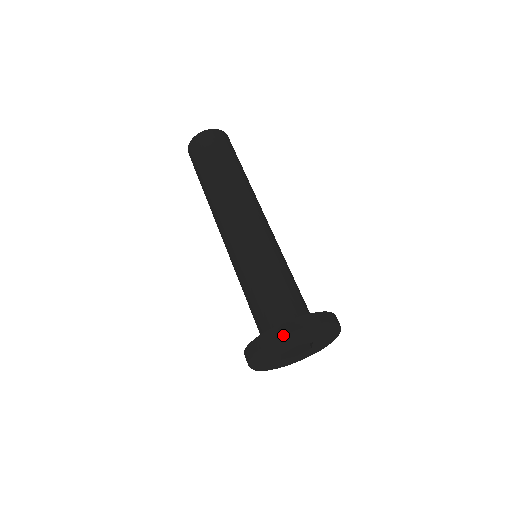
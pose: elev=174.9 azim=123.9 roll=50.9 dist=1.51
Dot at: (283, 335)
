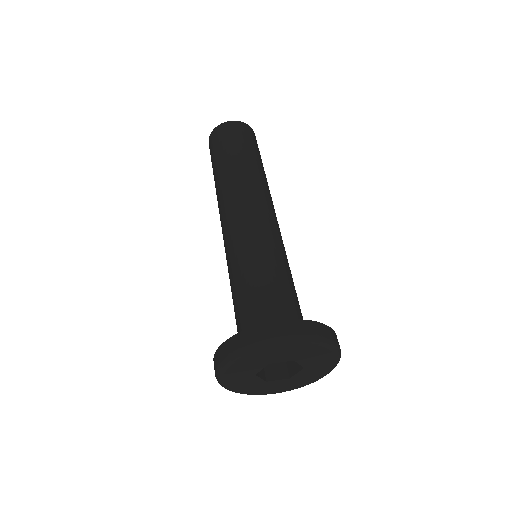
Dot at: (302, 332)
